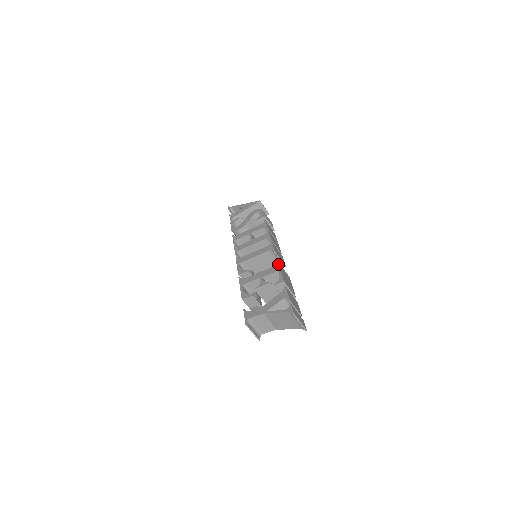
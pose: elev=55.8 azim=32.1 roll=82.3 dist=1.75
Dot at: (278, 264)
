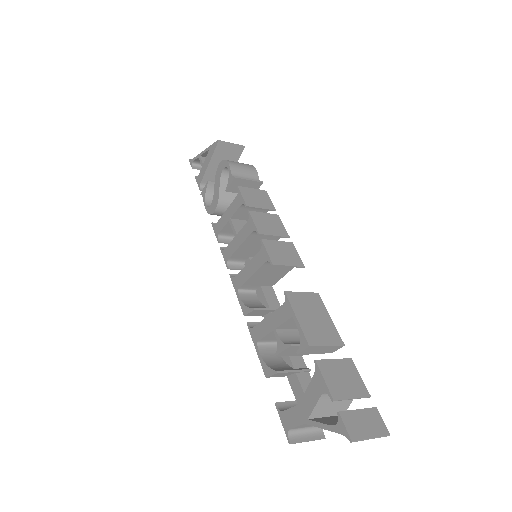
Dot at: (287, 300)
